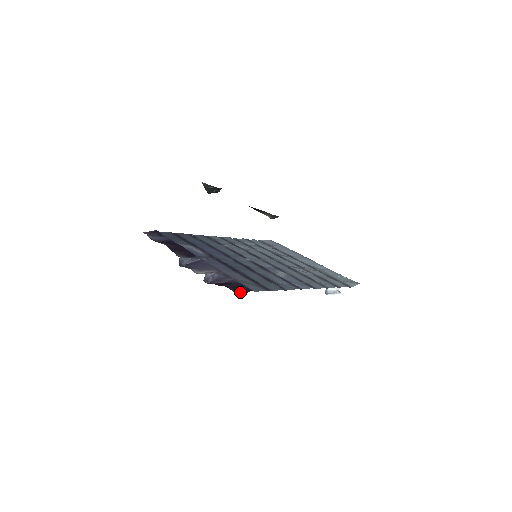
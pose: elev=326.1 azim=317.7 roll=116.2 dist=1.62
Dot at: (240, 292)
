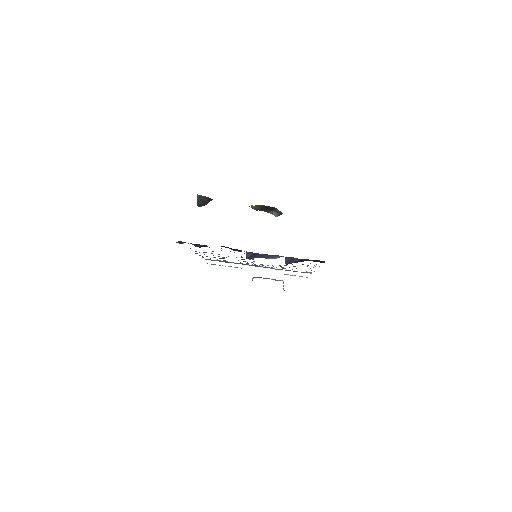
Dot at: (322, 262)
